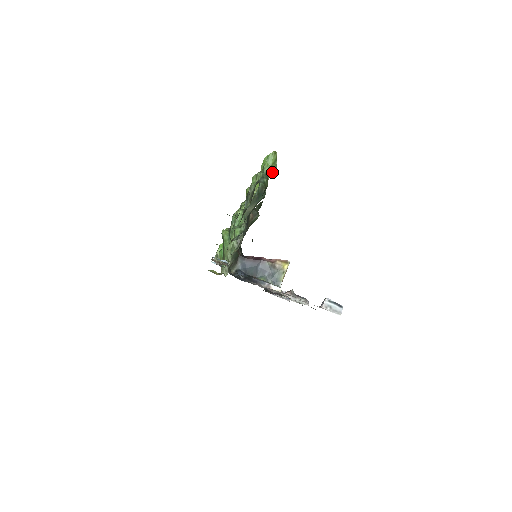
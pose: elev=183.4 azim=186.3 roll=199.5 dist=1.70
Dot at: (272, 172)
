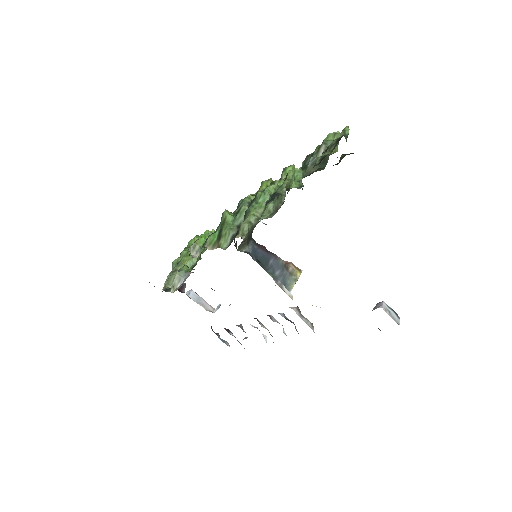
Dot at: (335, 150)
